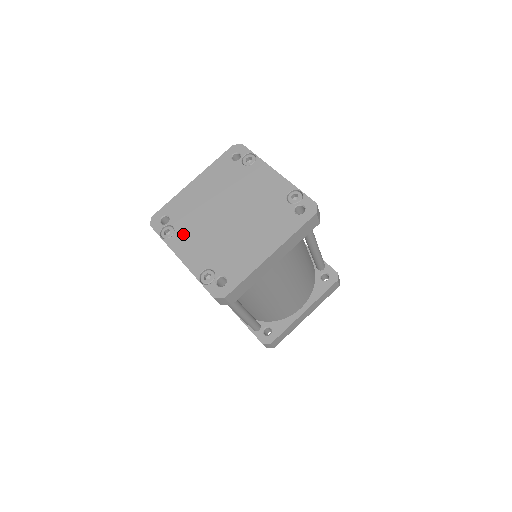
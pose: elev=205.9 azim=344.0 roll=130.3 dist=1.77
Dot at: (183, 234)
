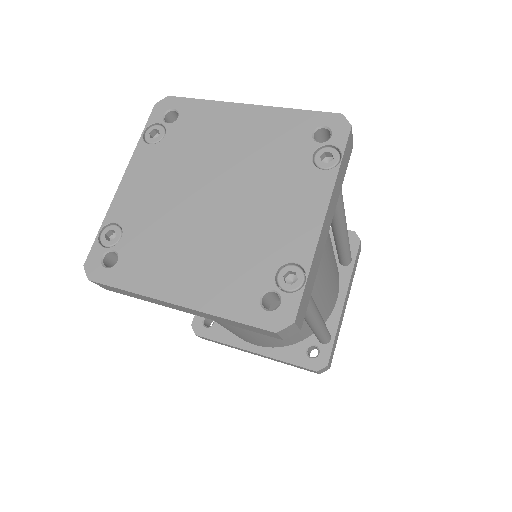
Dot at: (159, 156)
